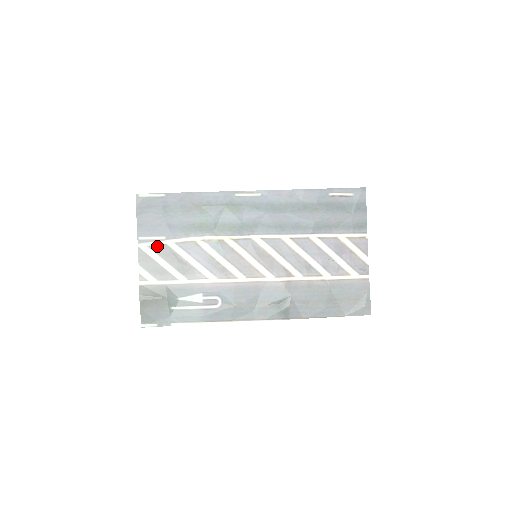
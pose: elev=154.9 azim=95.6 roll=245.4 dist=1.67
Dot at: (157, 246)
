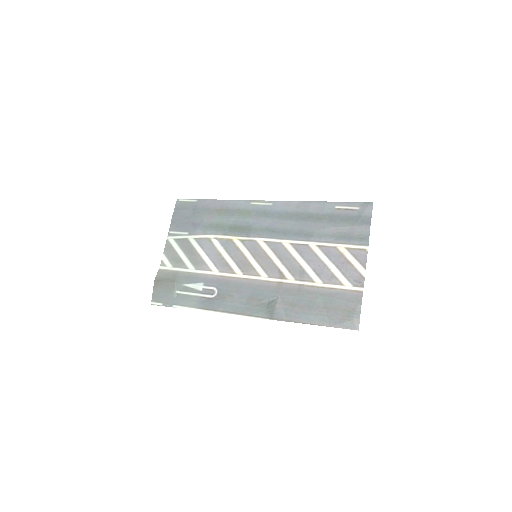
Dot at: (180, 239)
